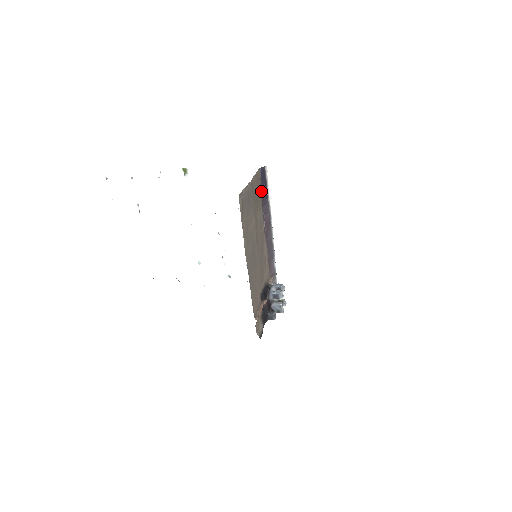
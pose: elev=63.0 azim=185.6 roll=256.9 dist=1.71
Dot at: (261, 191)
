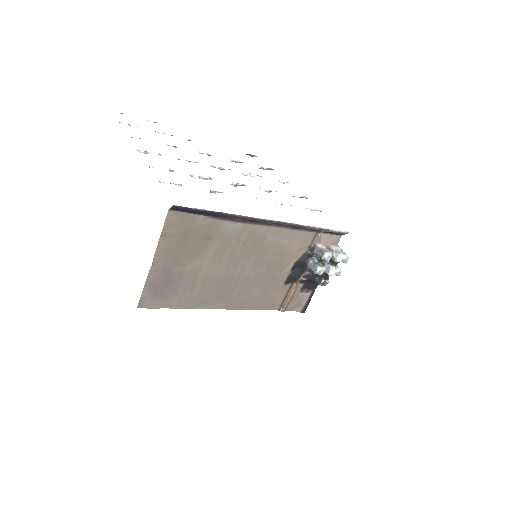
Dot at: (202, 215)
